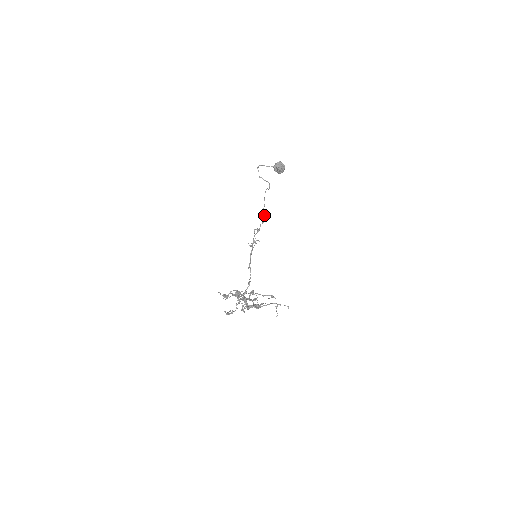
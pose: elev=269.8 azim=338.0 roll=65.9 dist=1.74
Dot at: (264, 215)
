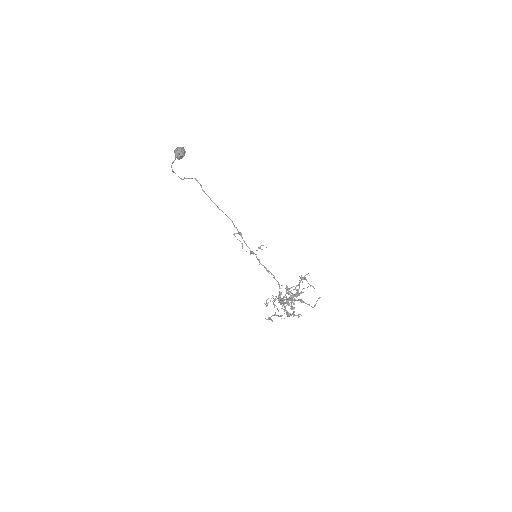
Dot at: (225, 214)
